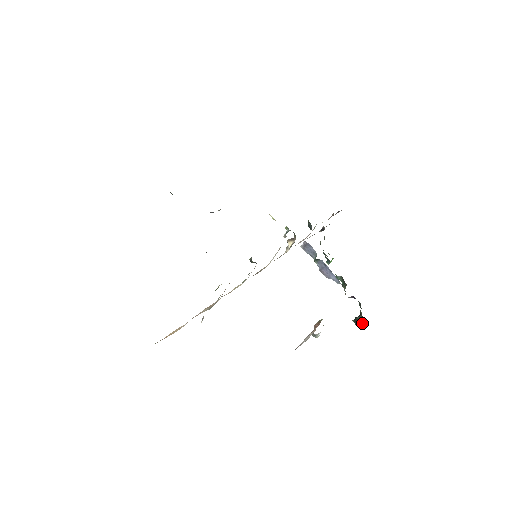
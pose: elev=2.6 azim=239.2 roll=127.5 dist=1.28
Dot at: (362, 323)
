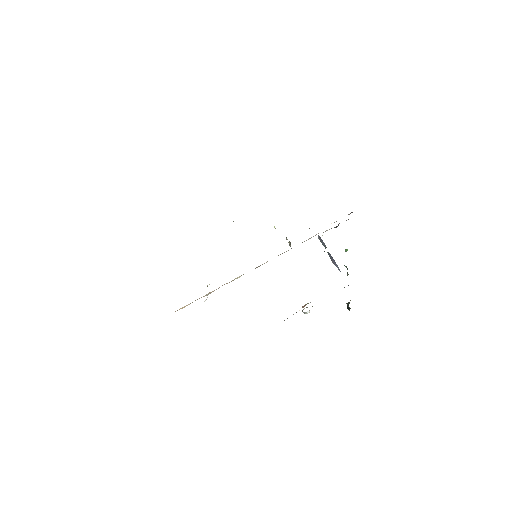
Dot at: (350, 308)
